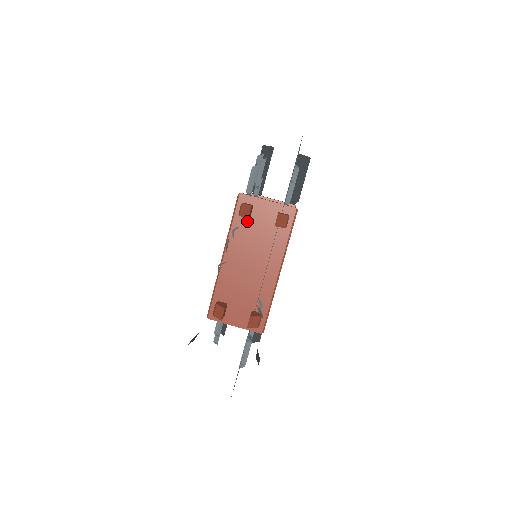
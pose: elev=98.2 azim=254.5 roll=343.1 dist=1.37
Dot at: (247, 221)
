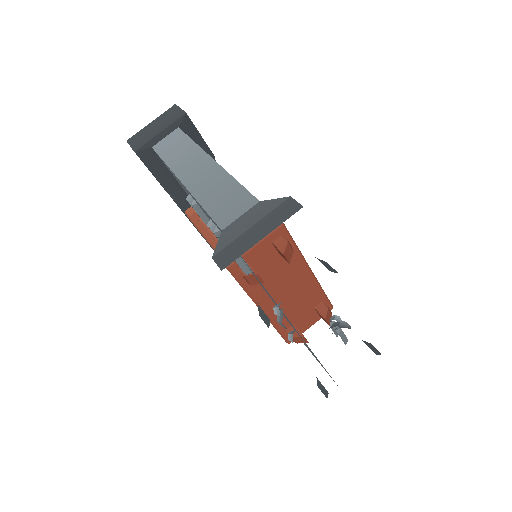
Dot at: occluded
